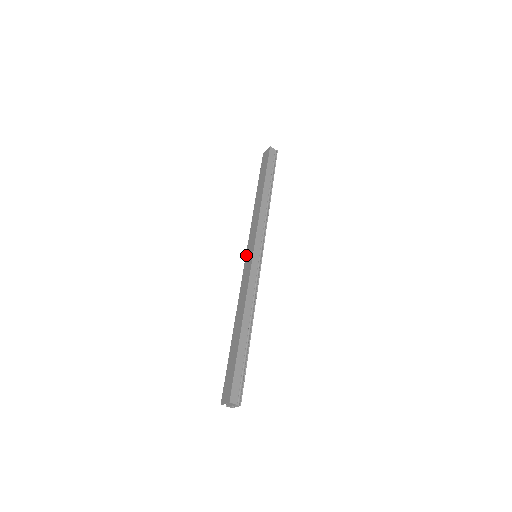
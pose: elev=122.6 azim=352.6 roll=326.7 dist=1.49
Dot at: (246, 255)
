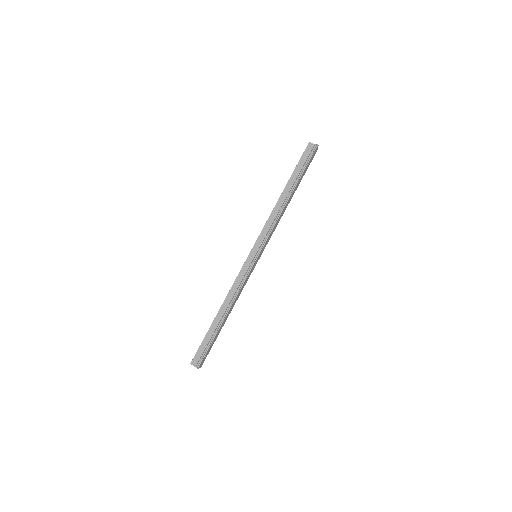
Dot at: occluded
